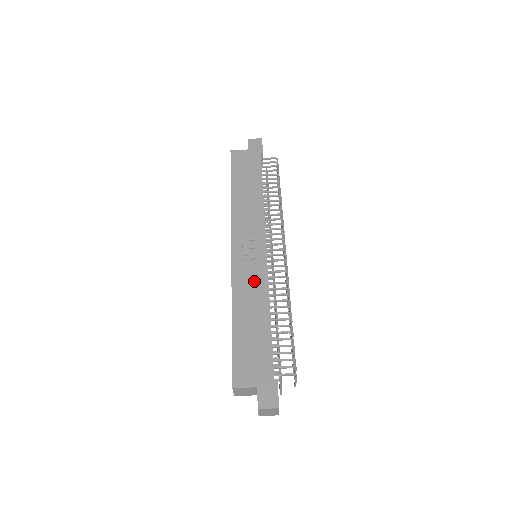
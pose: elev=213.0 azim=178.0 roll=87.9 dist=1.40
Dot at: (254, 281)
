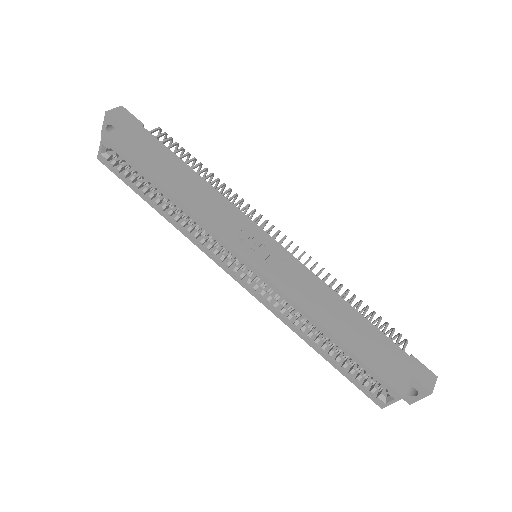
Dot at: (303, 281)
